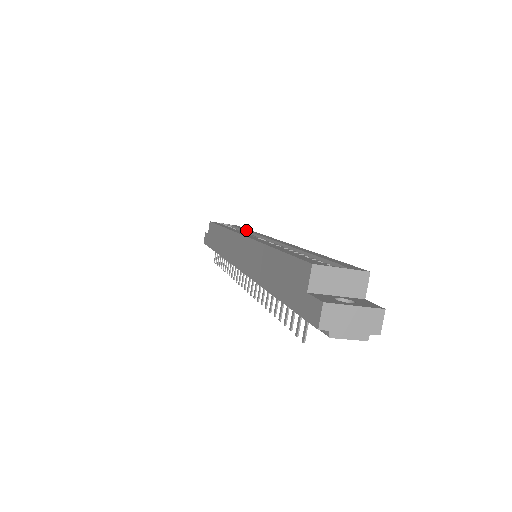
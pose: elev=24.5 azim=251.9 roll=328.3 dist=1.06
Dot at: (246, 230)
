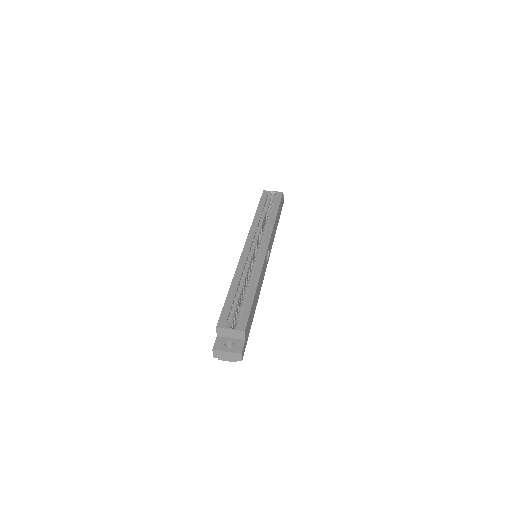
Dot at: (270, 218)
